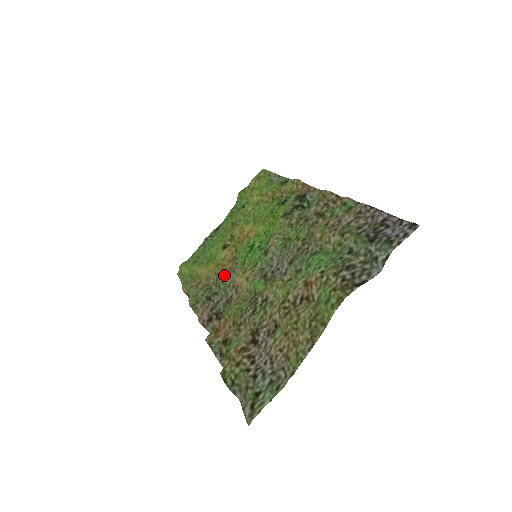
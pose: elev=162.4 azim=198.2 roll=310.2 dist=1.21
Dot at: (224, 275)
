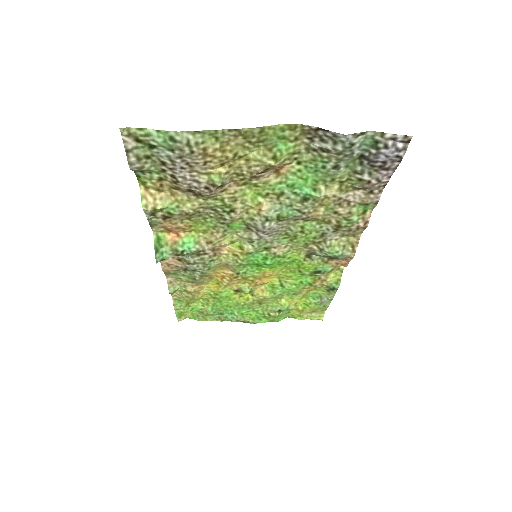
Dot at: (216, 267)
